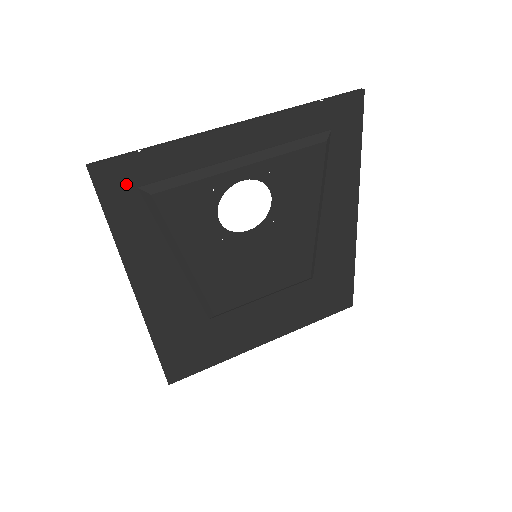
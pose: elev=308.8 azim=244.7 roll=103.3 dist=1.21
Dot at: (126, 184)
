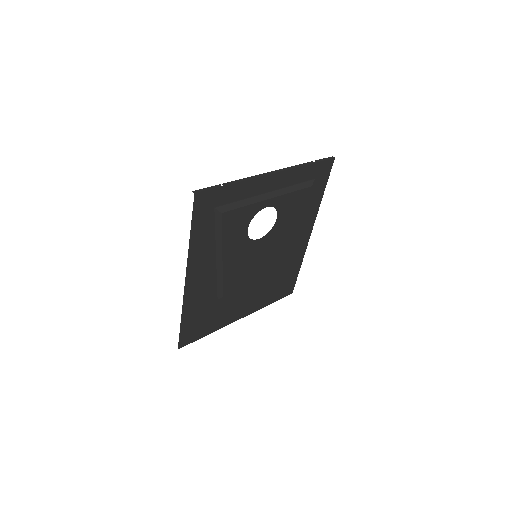
Dot at: (209, 205)
